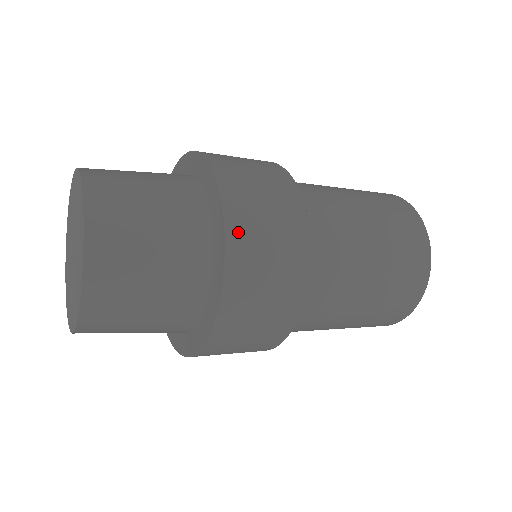
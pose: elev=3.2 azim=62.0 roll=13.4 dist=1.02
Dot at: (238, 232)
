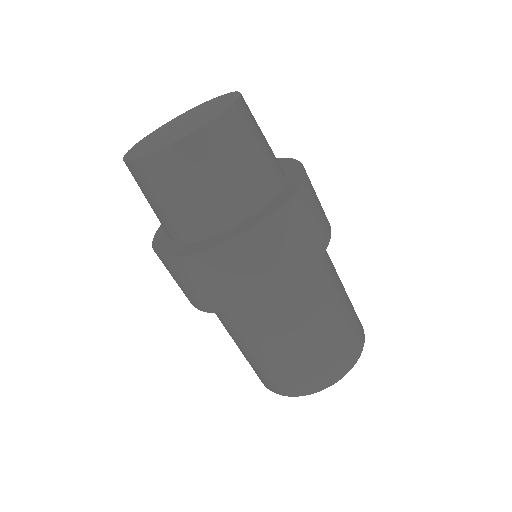
Dot at: (290, 211)
